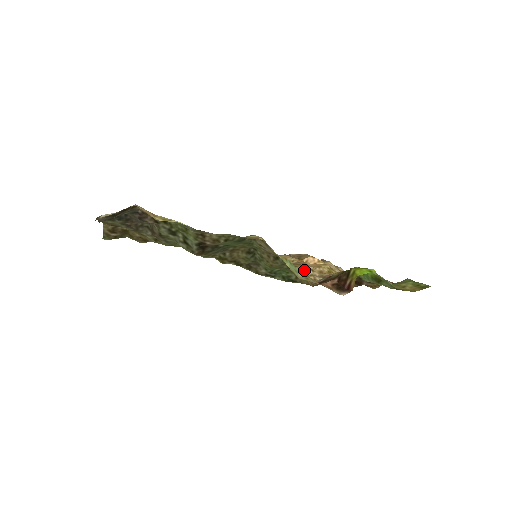
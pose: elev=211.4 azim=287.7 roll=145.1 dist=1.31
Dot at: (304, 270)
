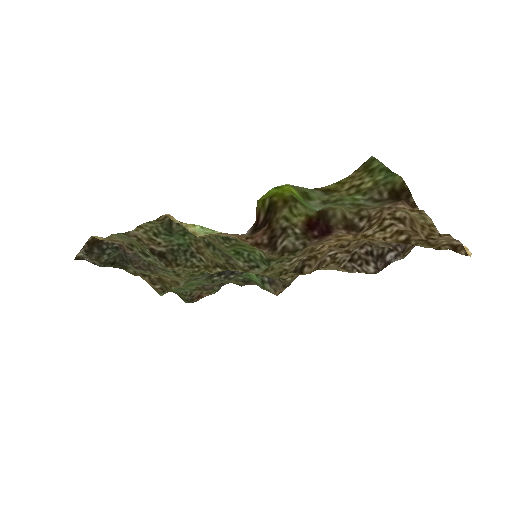
Dot at: occluded
